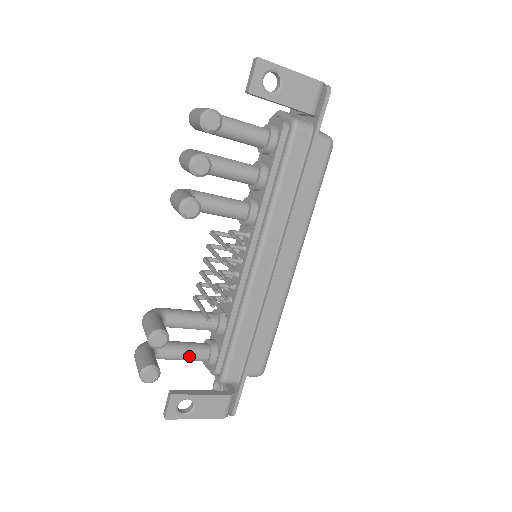
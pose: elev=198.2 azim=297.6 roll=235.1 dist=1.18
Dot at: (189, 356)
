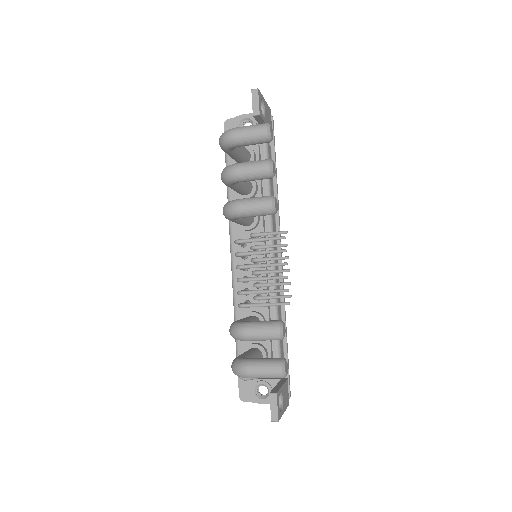
Dot at: occluded
